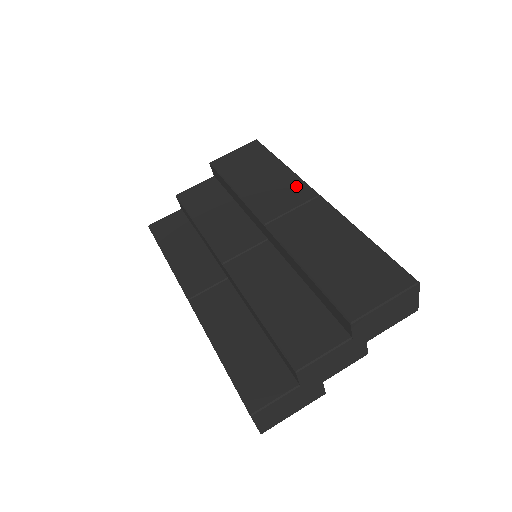
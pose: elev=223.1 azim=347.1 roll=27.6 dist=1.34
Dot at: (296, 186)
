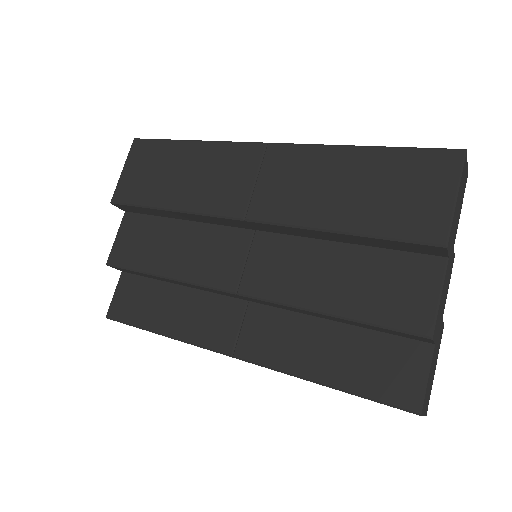
Dot at: (232, 153)
